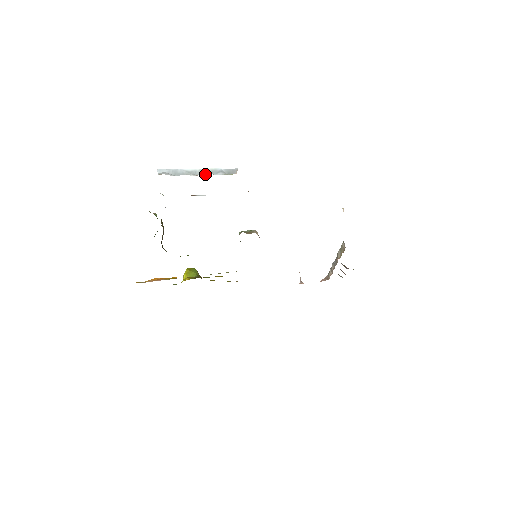
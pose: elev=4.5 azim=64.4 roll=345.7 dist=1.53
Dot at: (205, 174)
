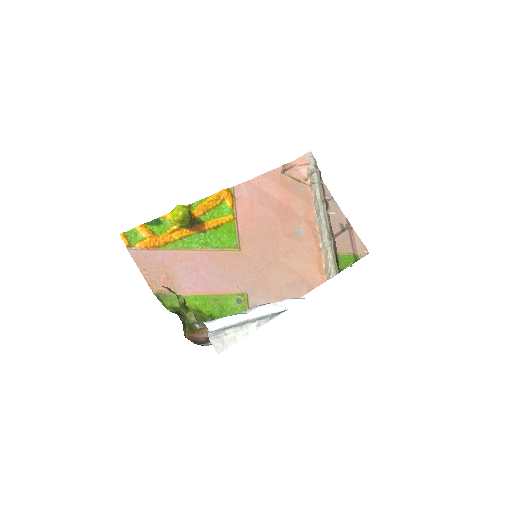
Dot at: (254, 323)
